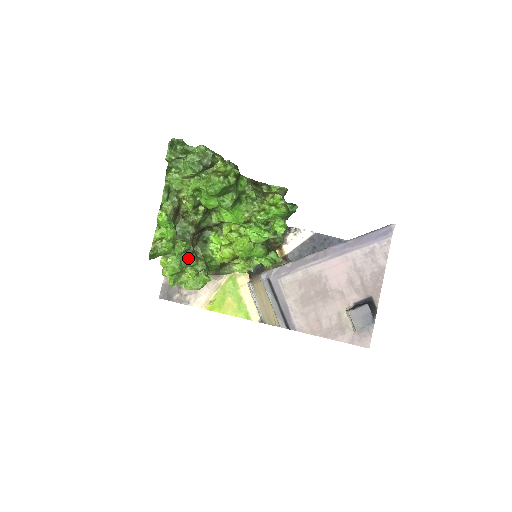
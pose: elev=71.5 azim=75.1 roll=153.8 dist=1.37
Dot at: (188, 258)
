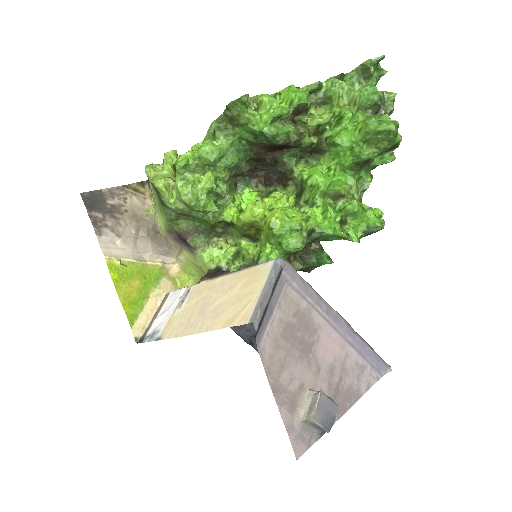
Dot at: (233, 163)
